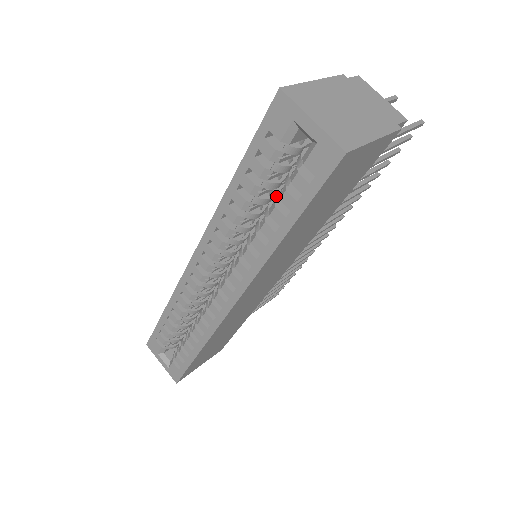
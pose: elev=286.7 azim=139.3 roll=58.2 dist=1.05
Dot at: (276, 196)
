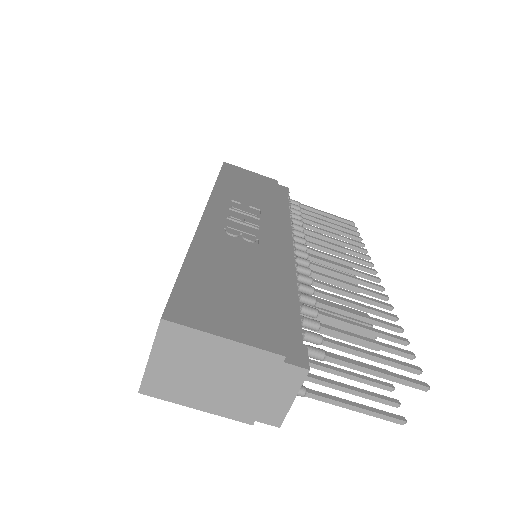
Dot at: occluded
